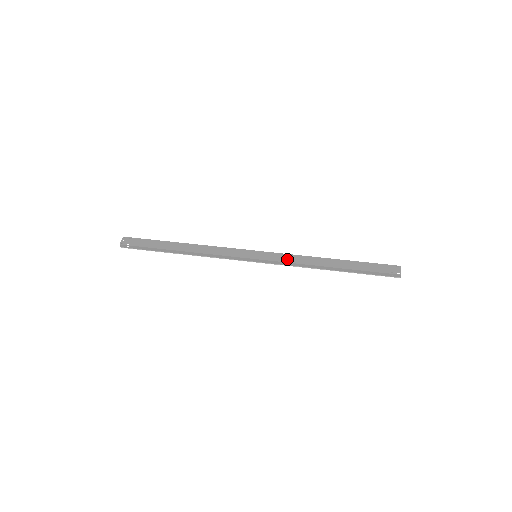
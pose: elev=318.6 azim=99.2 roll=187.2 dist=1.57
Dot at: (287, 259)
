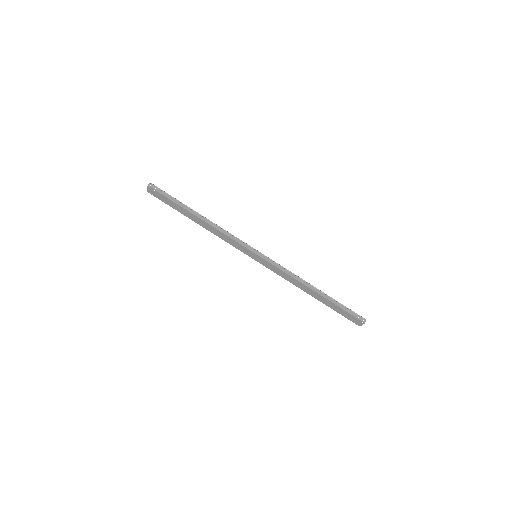
Dot at: (279, 273)
